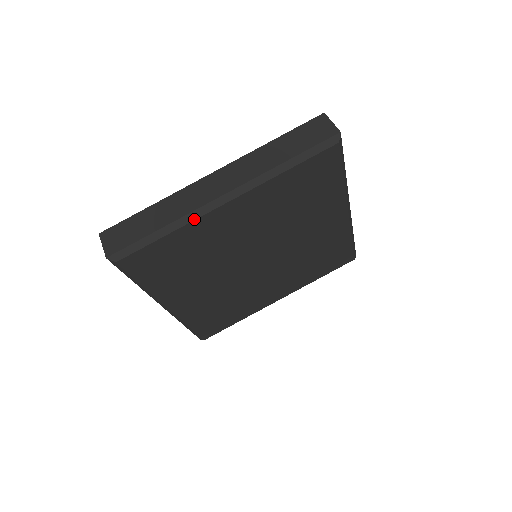
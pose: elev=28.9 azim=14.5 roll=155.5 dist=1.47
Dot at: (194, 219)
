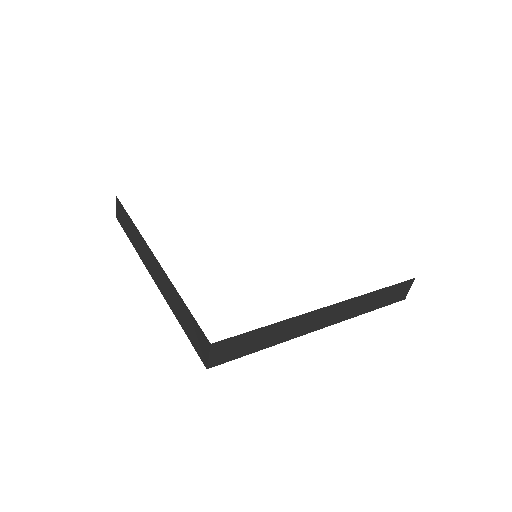
Dot at: occluded
